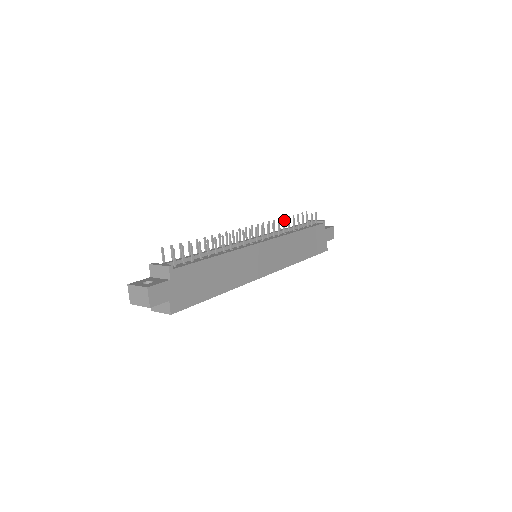
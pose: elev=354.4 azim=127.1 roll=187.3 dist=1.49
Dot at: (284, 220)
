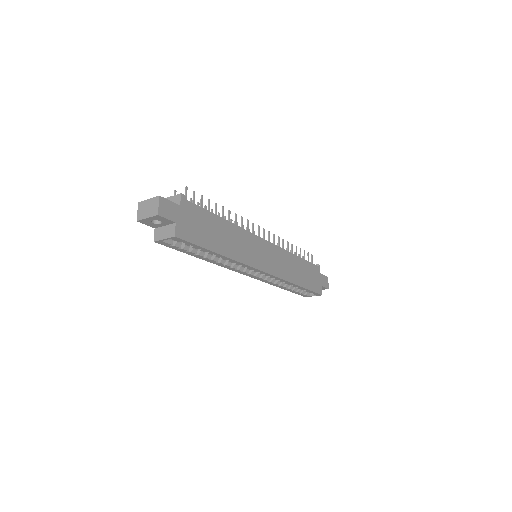
Dot at: occluded
